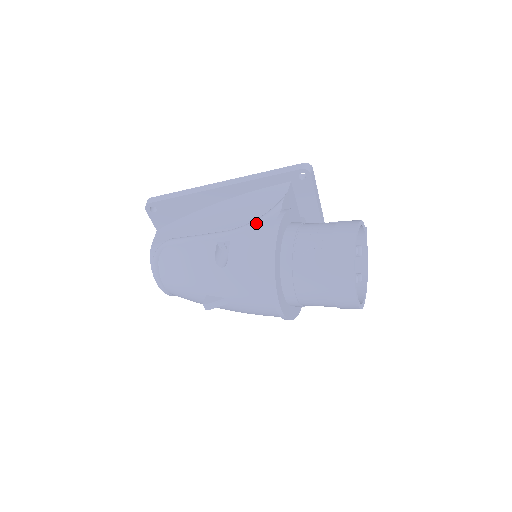
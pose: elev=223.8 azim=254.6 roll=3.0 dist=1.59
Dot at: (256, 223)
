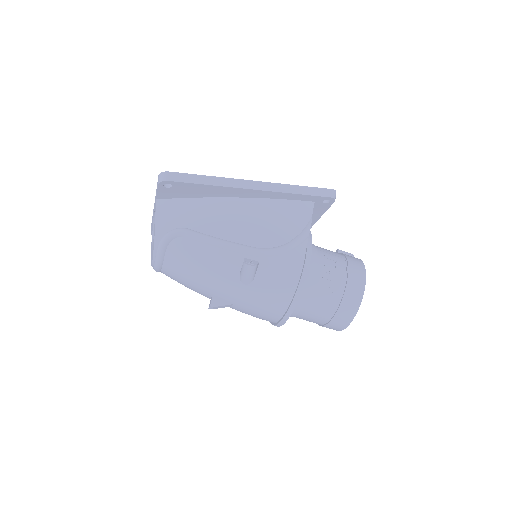
Dot at: (287, 250)
